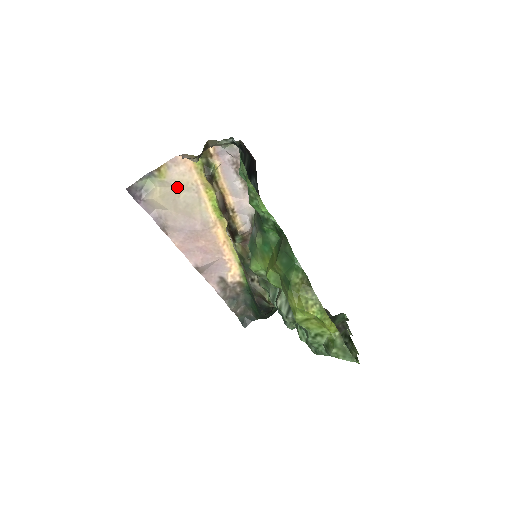
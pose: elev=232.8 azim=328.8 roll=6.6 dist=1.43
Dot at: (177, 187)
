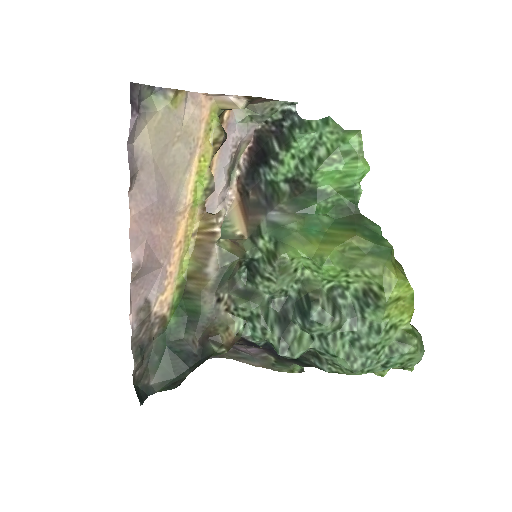
Dot at: (179, 131)
